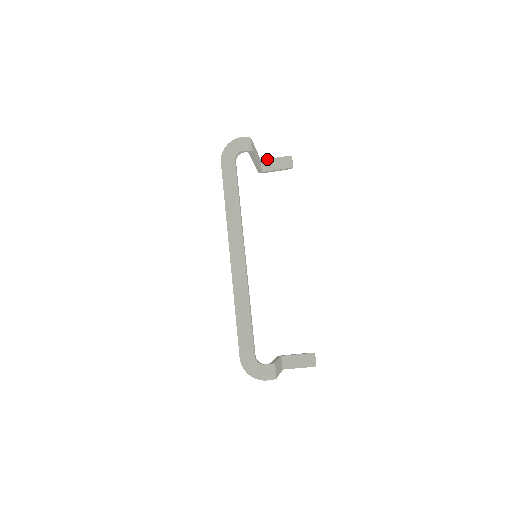
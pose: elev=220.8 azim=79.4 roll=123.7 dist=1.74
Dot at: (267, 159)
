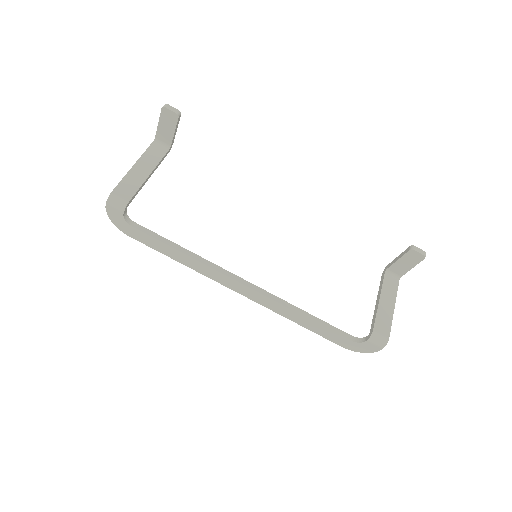
Dot at: (156, 133)
